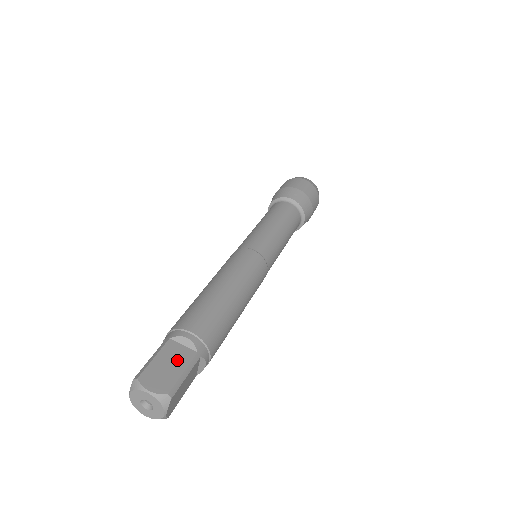
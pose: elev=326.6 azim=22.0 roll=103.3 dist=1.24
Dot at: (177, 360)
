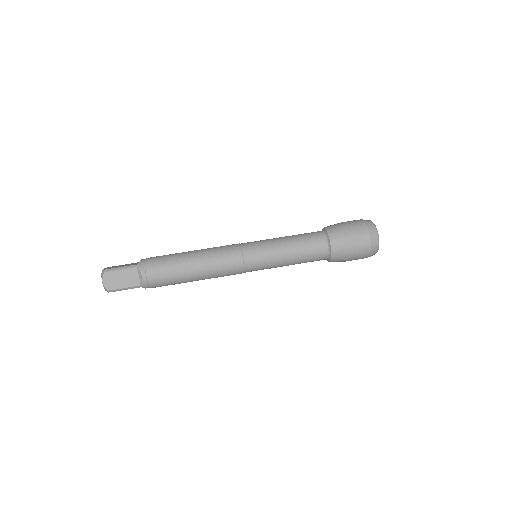
Dot at: (128, 280)
